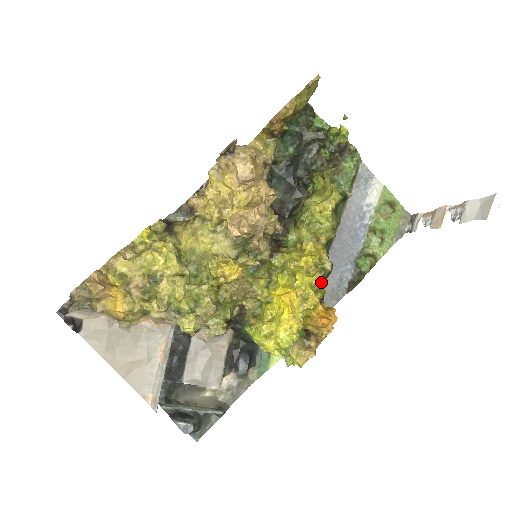
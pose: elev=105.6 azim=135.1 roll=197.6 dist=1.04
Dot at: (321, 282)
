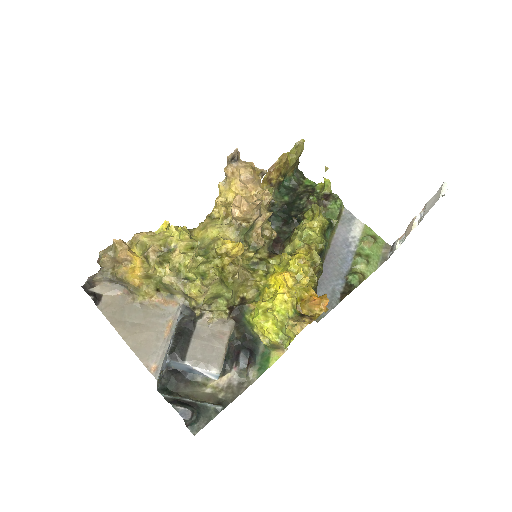
Dot at: occluded
